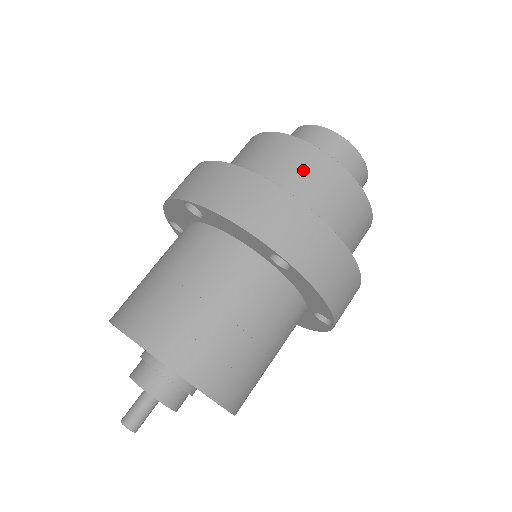
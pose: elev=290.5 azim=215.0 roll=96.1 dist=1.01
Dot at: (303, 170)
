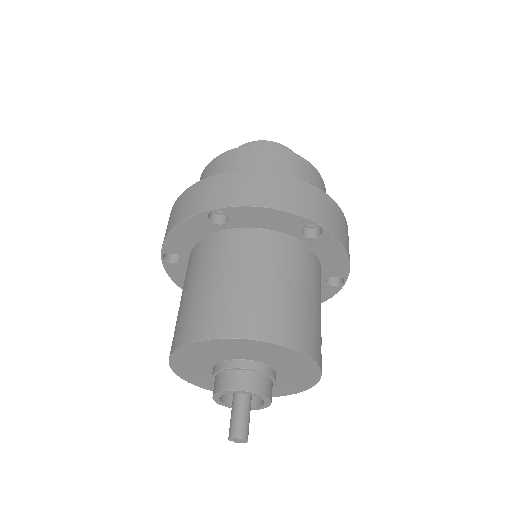
Dot at: (212, 174)
